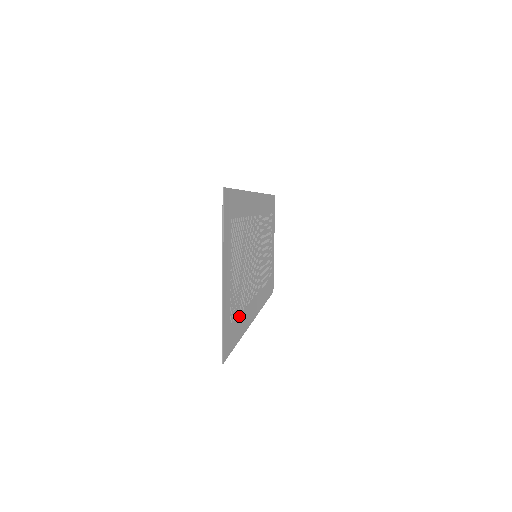
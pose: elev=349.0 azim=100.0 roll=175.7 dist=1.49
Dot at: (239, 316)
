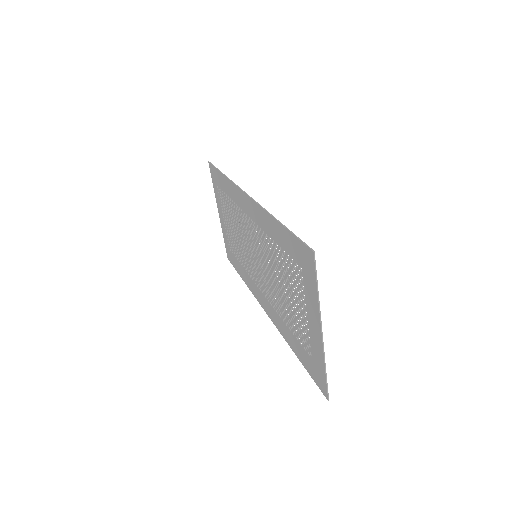
Dot at: (295, 337)
